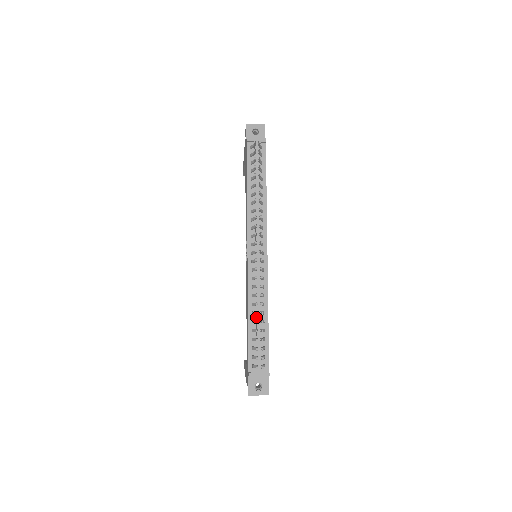
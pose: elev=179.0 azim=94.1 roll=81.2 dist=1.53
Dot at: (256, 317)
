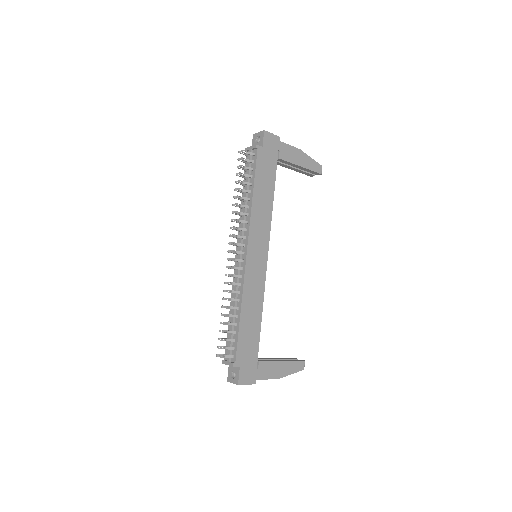
Dot at: (232, 311)
